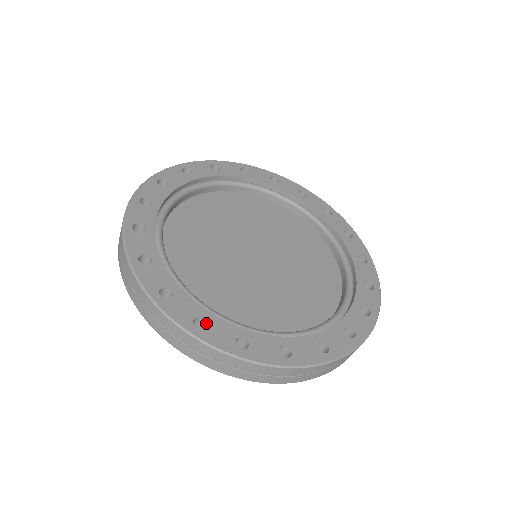
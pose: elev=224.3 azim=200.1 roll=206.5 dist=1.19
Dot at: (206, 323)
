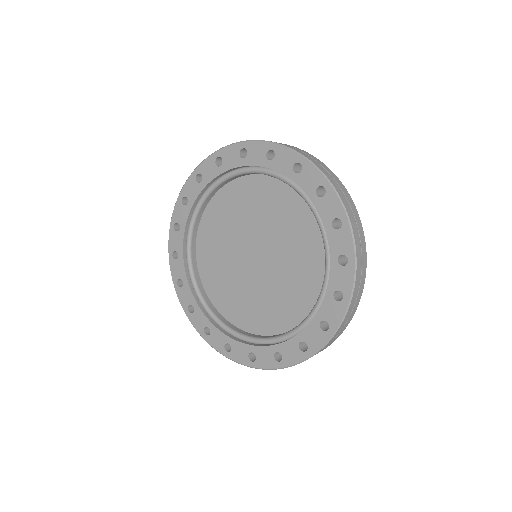
Dot at: (194, 310)
